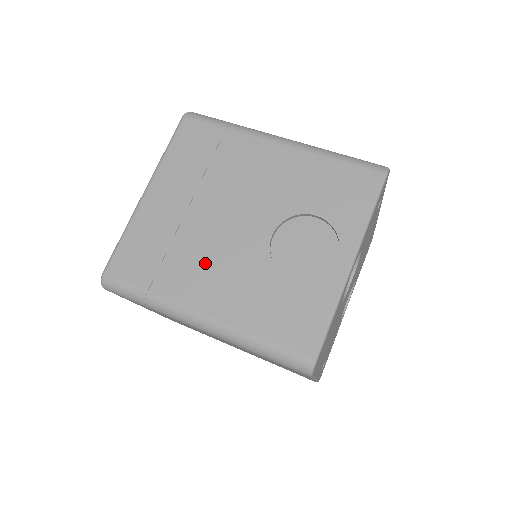
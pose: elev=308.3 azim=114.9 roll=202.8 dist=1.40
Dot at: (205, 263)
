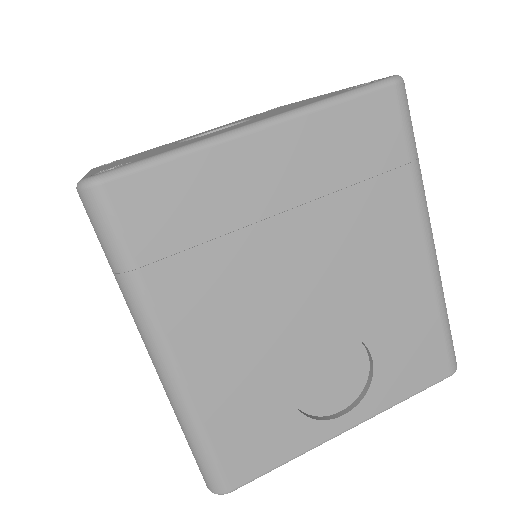
Dot at: (233, 302)
